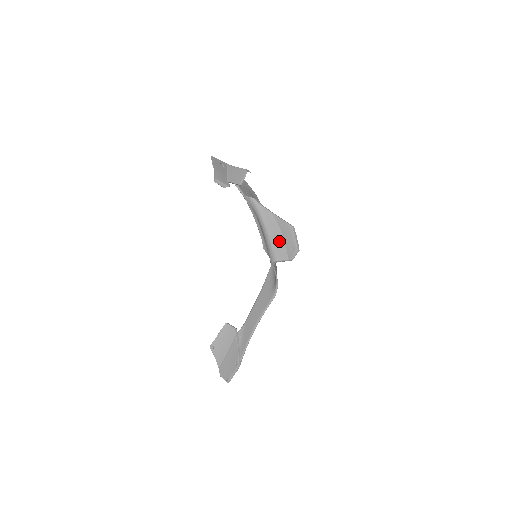
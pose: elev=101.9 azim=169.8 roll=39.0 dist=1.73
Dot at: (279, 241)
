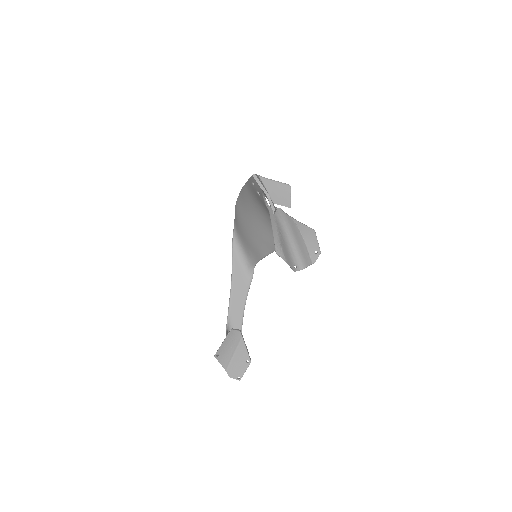
Dot at: (303, 247)
